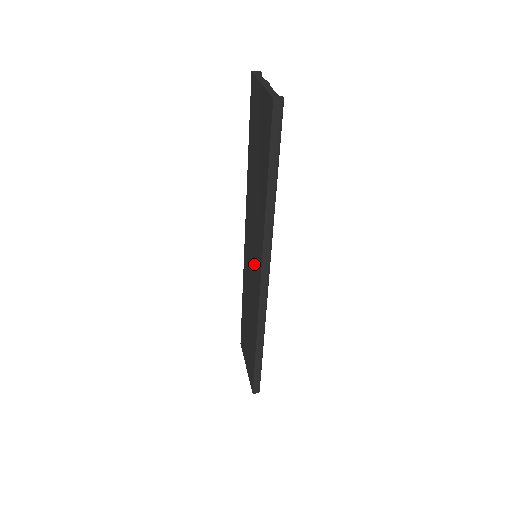
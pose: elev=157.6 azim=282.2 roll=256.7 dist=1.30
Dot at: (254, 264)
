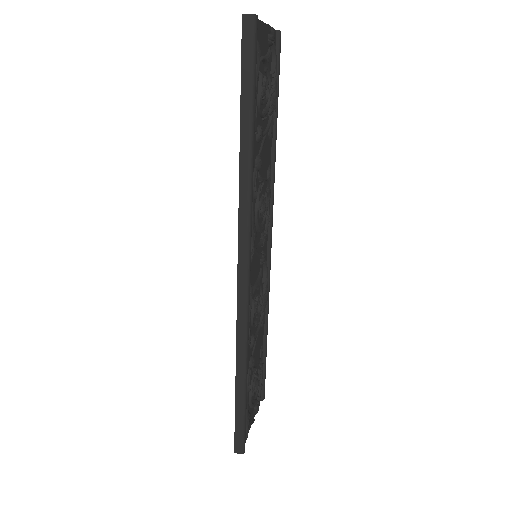
Dot at: occluded
